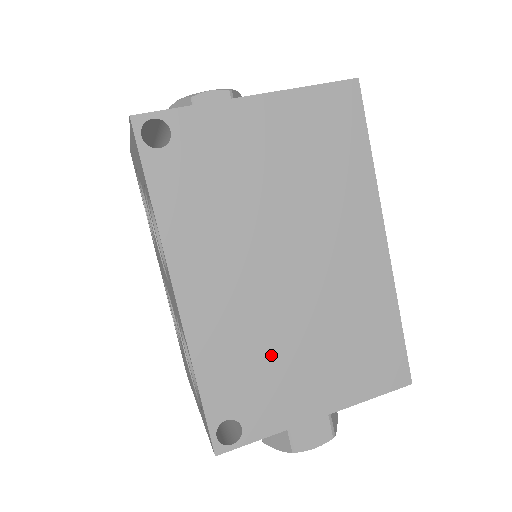
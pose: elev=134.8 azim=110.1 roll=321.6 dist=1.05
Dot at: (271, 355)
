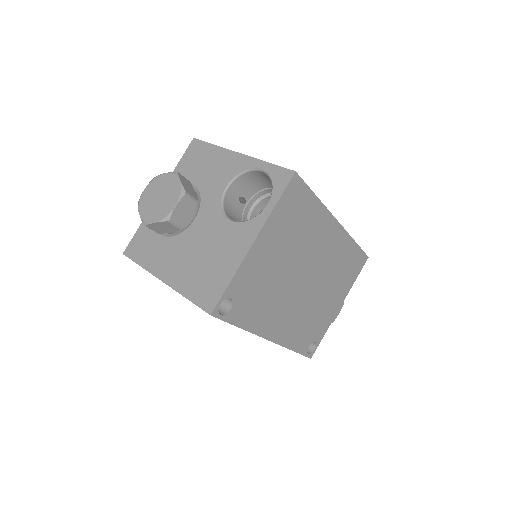
Dot at: (314, 313)
